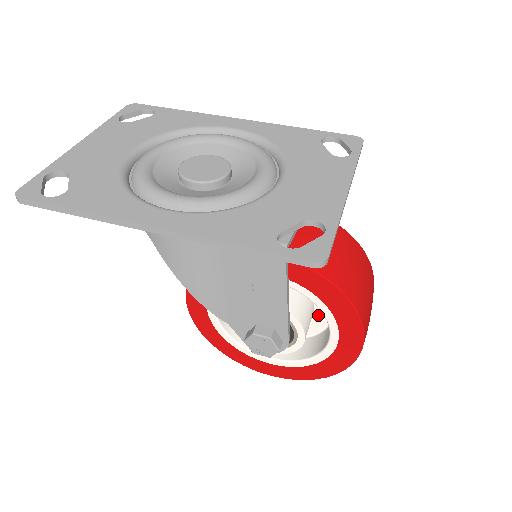
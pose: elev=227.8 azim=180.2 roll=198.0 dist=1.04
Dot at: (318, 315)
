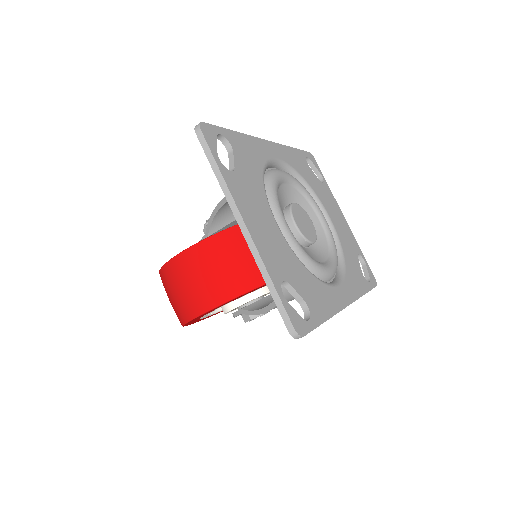
Dot at: occluded
